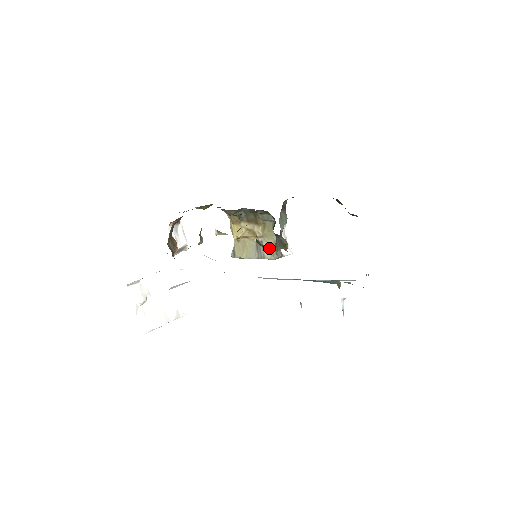
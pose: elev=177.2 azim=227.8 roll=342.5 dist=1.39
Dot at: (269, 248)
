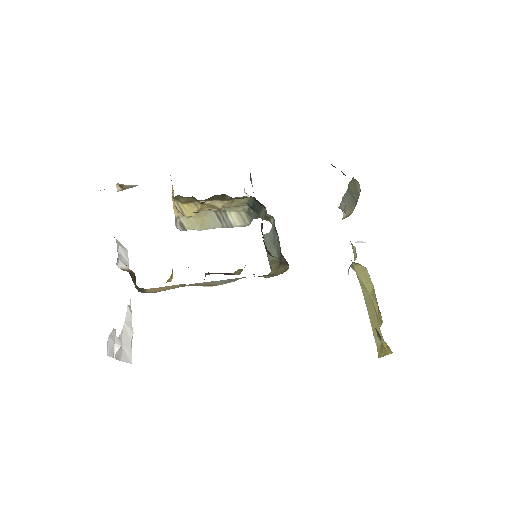
Dot at: (236, 215)
